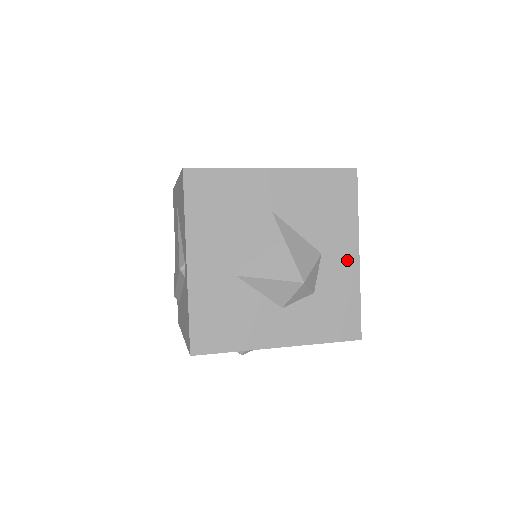
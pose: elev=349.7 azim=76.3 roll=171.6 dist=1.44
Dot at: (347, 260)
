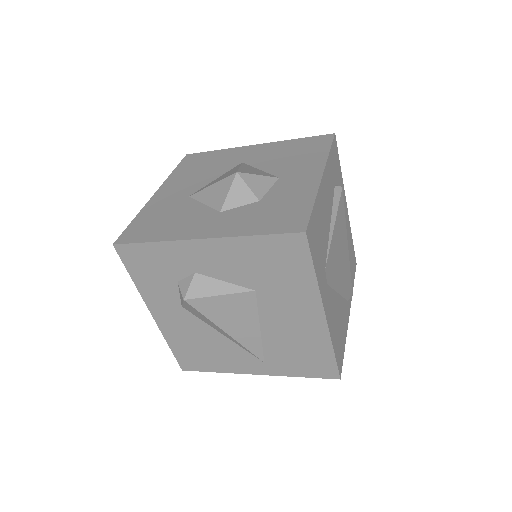
Dot at: (307, 179)
